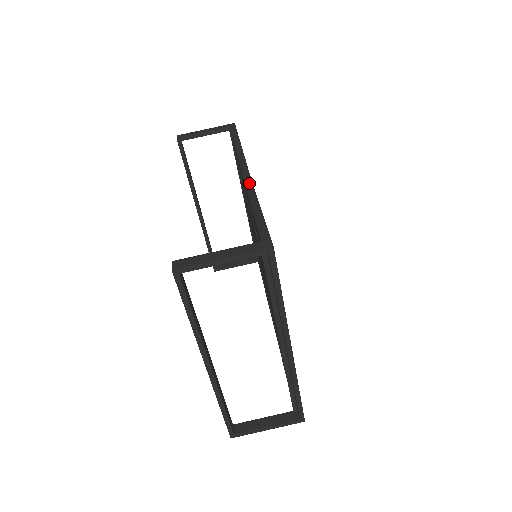
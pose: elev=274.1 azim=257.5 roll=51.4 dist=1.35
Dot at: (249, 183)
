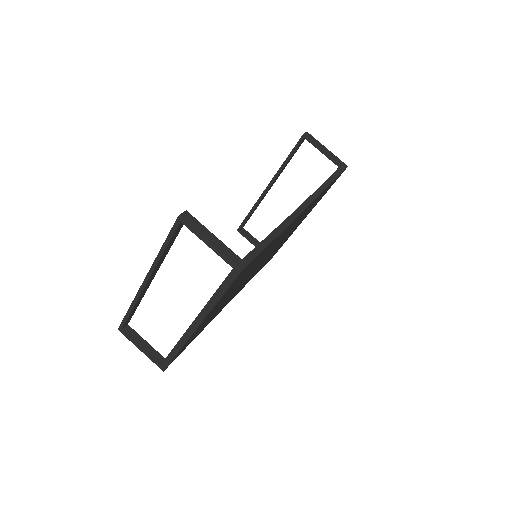
Dot at: (295, 216)
